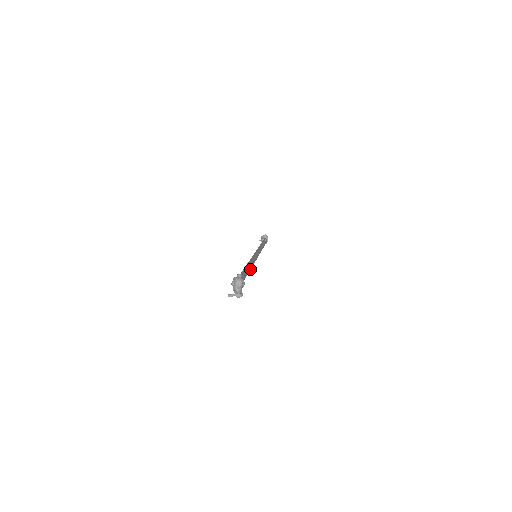
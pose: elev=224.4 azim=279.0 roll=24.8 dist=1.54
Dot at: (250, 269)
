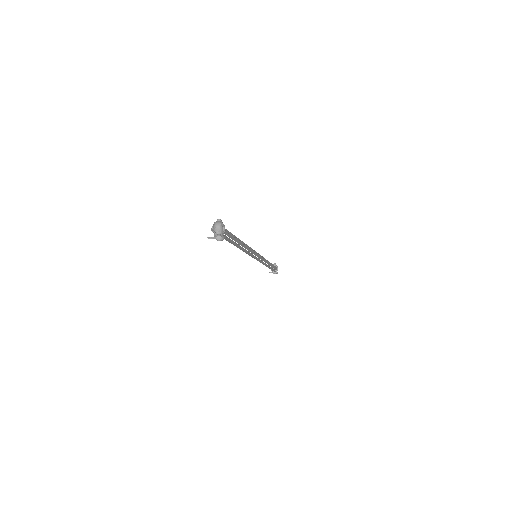
Dot at: (241, 244)
